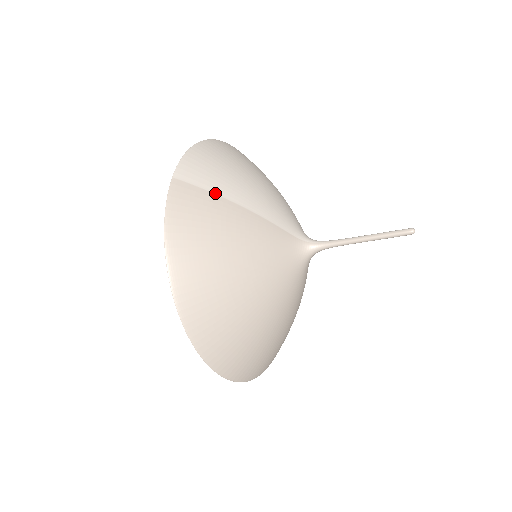
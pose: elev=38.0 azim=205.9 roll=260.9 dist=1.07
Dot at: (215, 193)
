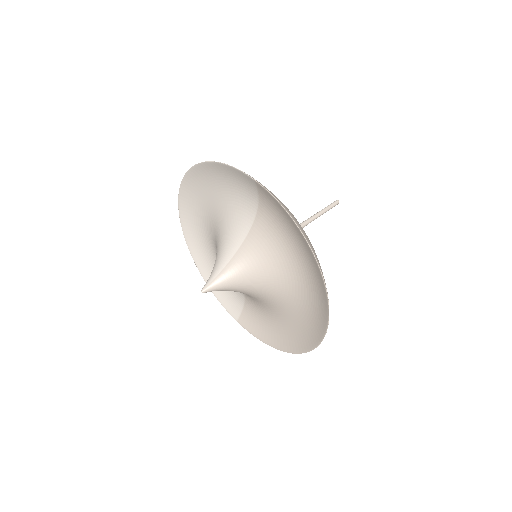
Dot at: occluded
